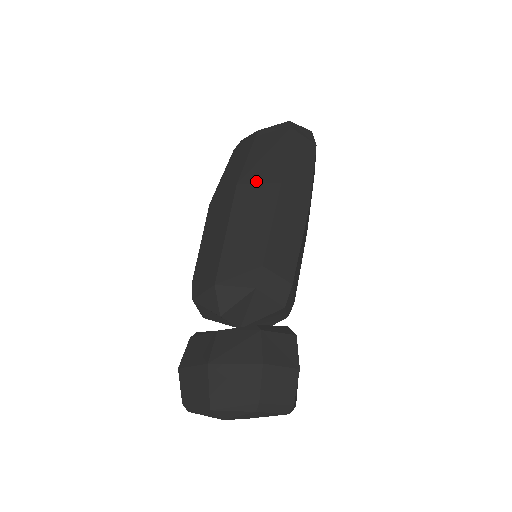
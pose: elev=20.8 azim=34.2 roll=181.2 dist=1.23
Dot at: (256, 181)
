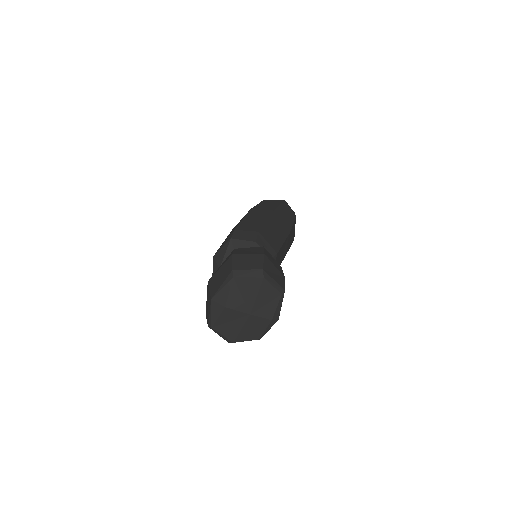
Dot at: occluded
